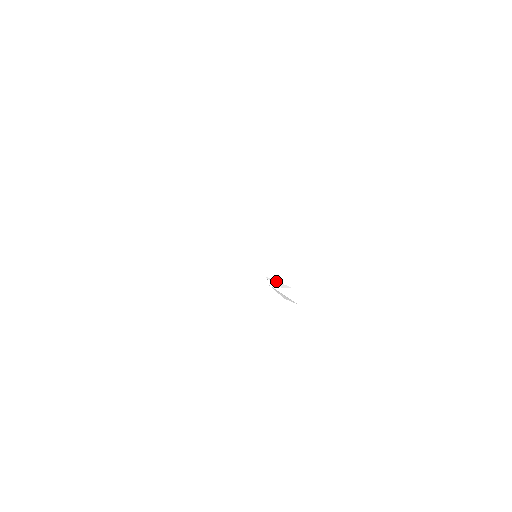
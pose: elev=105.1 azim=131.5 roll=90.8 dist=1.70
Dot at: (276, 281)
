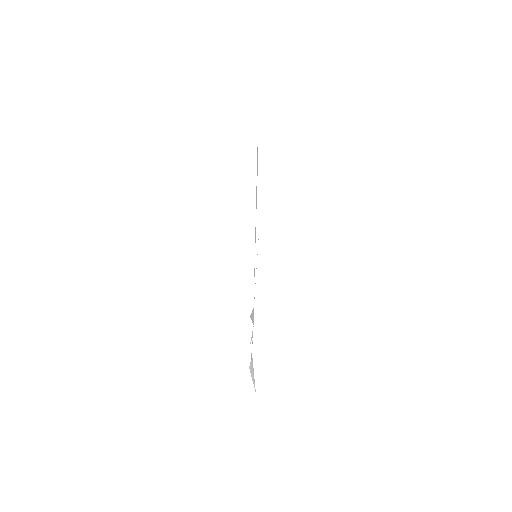
Dot at: occluded
